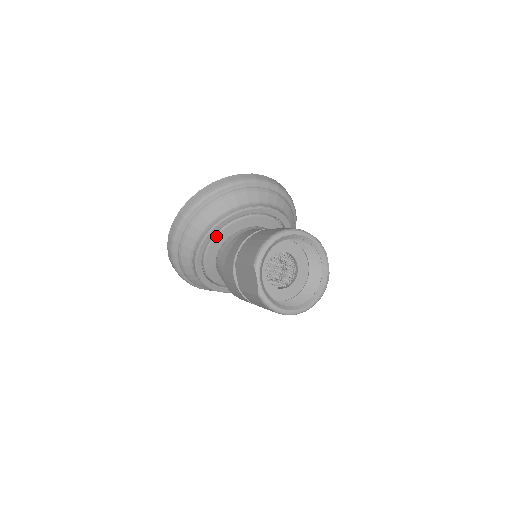
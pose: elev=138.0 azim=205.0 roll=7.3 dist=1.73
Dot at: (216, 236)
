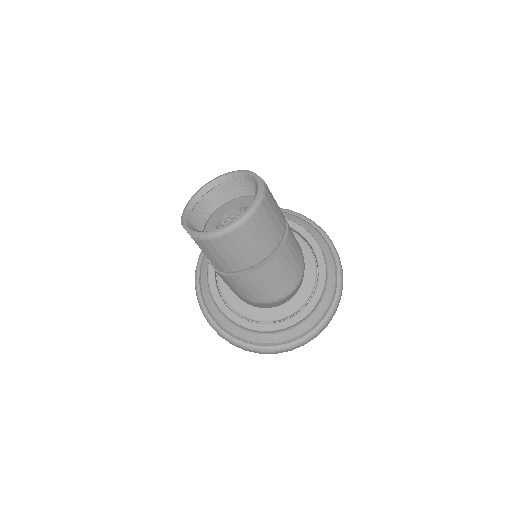
Dot at: occluded
